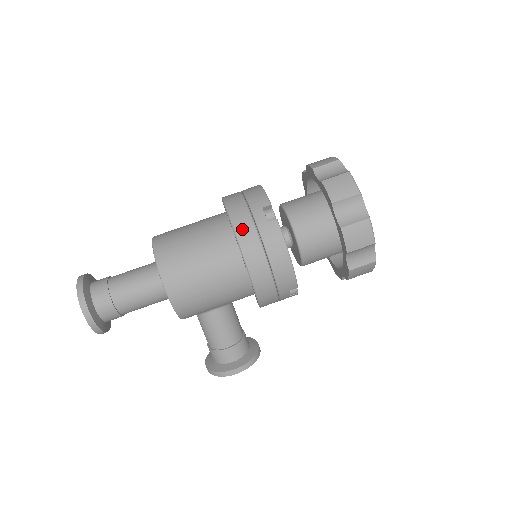
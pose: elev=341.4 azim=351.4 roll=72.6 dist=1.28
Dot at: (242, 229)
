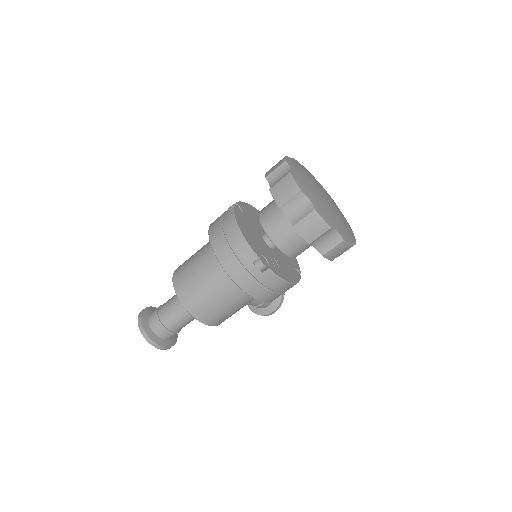
Dot at: (245, 284)
